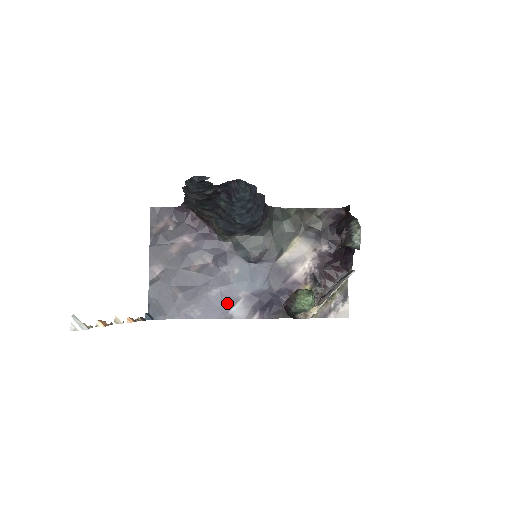
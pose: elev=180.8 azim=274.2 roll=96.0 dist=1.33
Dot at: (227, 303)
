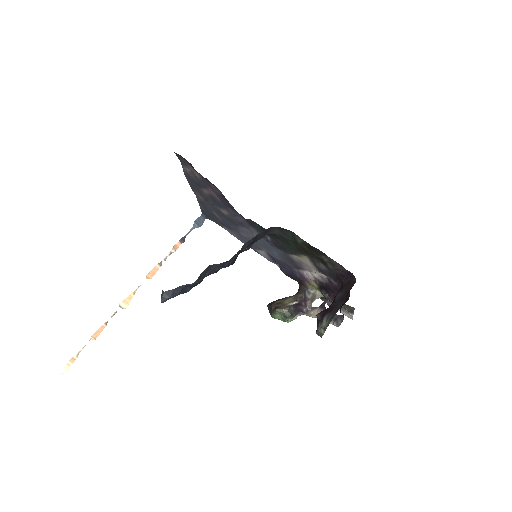
Dot at: (254, 245)
